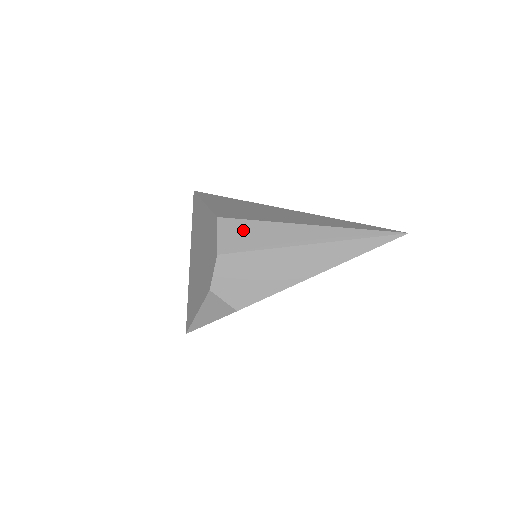
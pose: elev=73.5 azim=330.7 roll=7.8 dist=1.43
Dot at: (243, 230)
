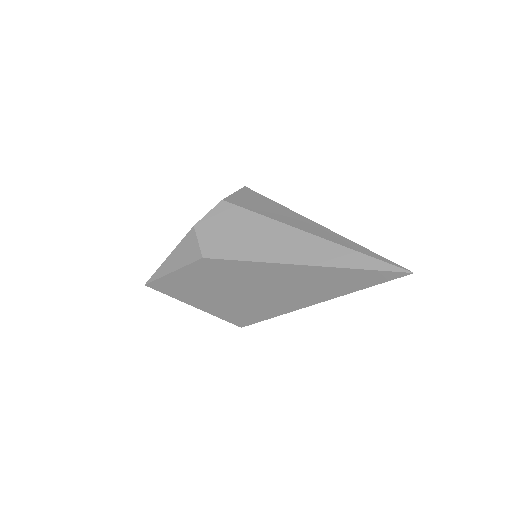
Dot at: (258, 200)
